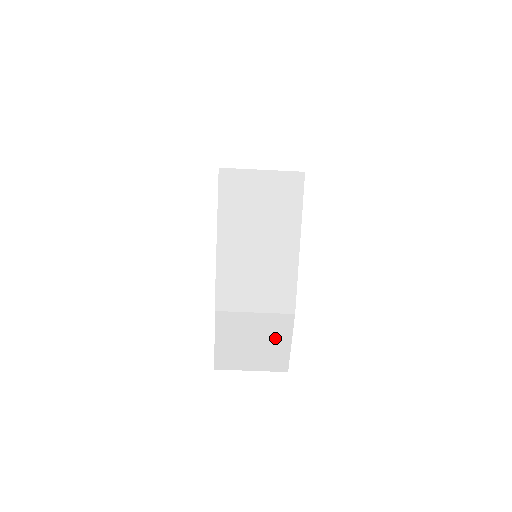
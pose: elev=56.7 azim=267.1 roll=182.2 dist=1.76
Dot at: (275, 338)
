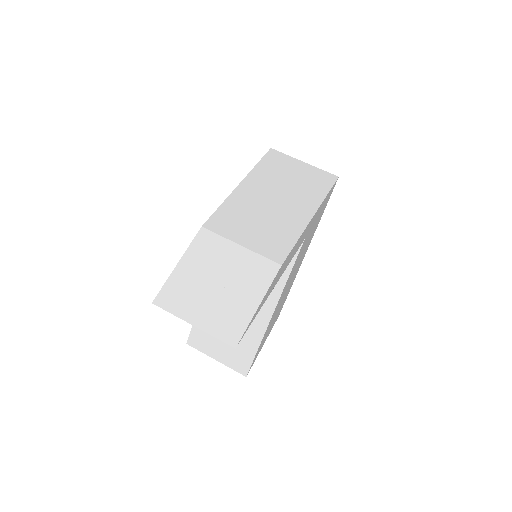
Dot at: (245, 288)
